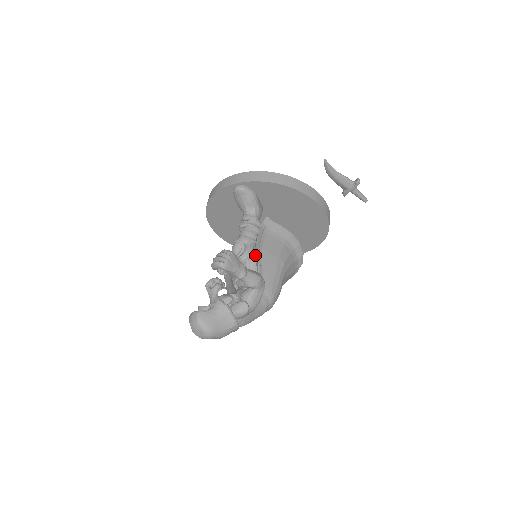
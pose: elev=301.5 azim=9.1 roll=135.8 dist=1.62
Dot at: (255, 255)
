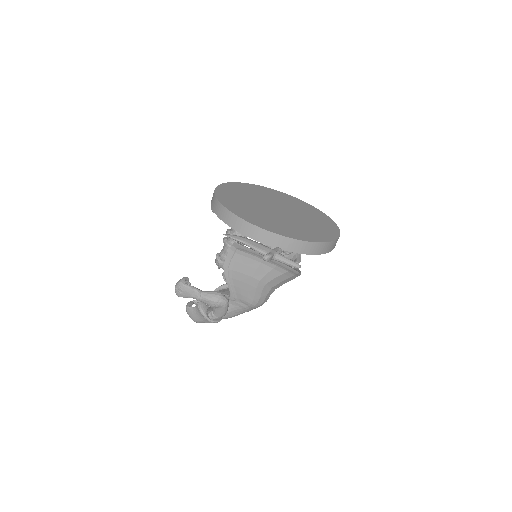
Dot at: (227, 273)
